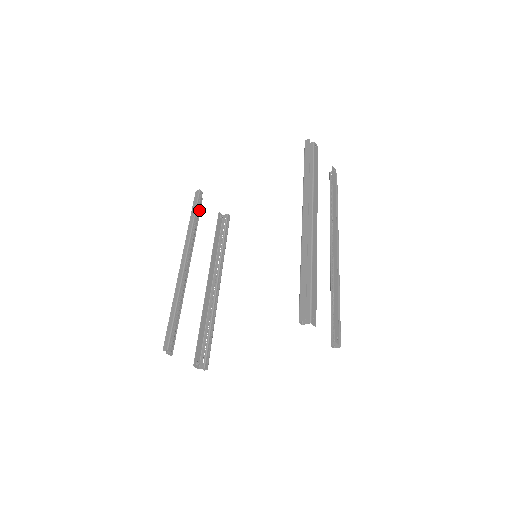
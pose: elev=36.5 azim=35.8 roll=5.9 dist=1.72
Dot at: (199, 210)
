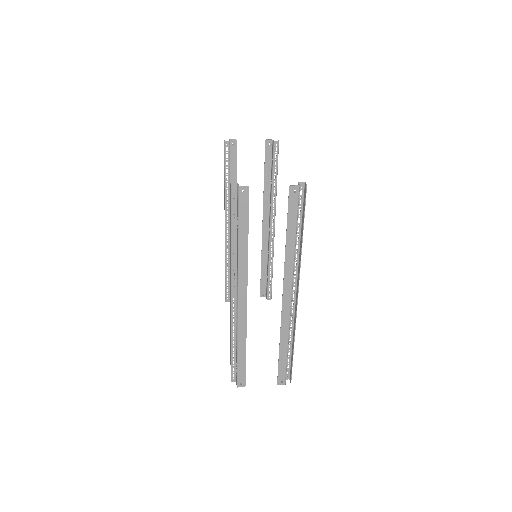
Dot at: (235, 158)
